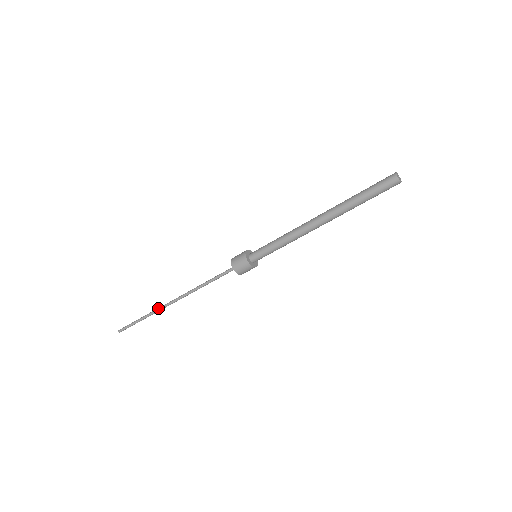
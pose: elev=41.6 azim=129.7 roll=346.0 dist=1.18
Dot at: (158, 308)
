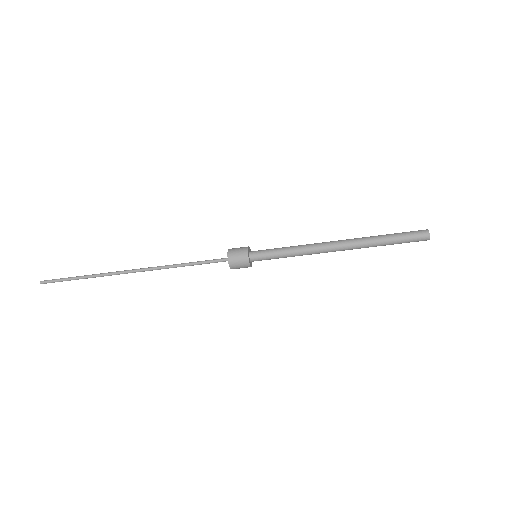
Dot at: (110, 274)
